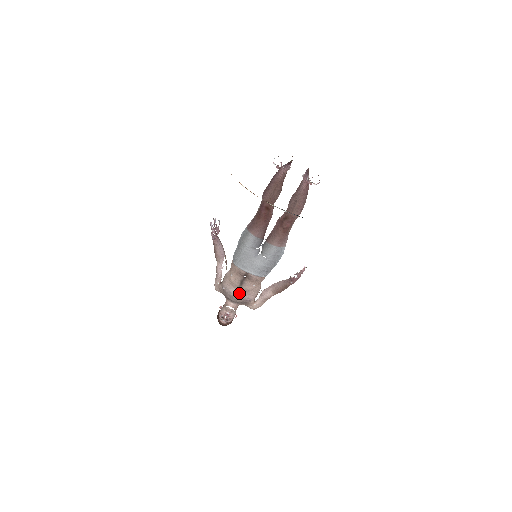
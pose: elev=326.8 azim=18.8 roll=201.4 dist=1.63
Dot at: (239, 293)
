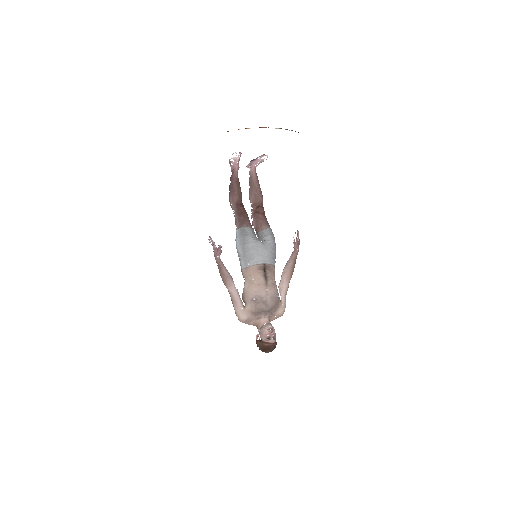
Dot at: (268, 294)
